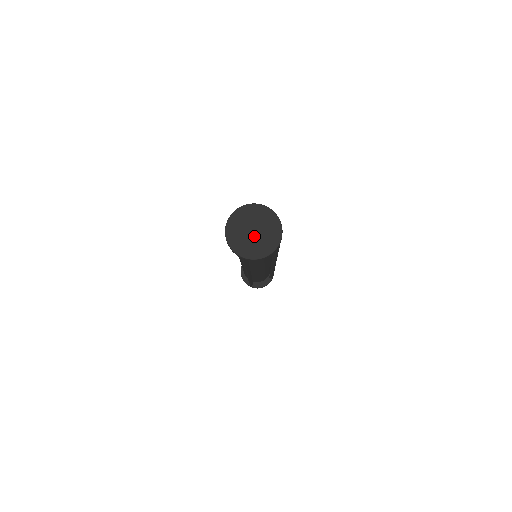
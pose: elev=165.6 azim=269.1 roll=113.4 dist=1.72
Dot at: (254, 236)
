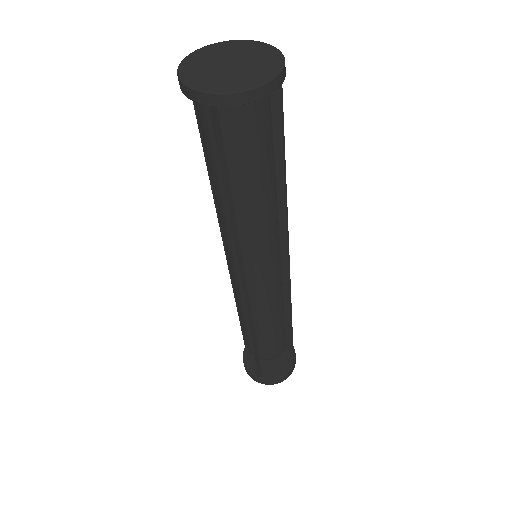
Dot at: (231, 69)
